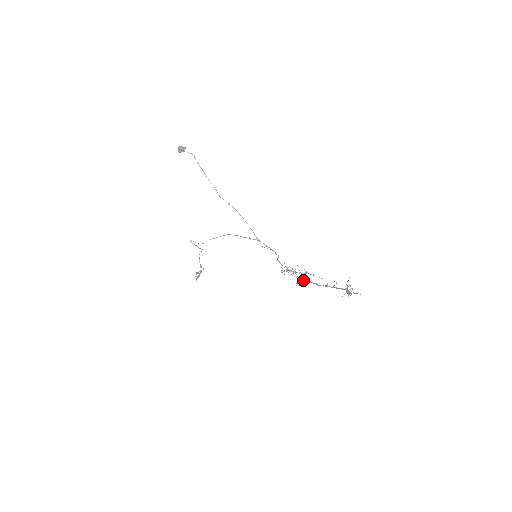
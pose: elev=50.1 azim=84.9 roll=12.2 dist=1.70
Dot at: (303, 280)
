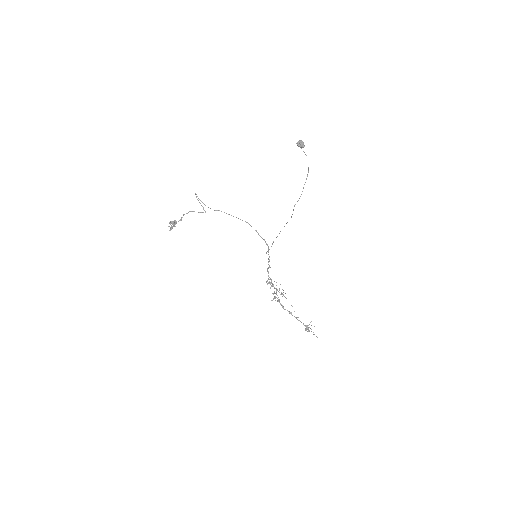
Dot at: (277, 298)
